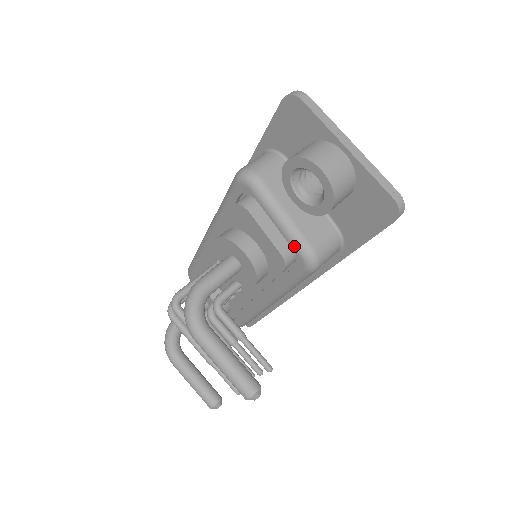
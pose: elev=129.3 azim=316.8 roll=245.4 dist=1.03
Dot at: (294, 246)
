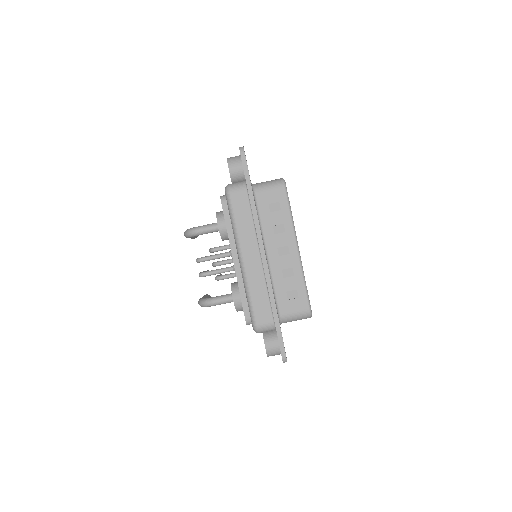
Dot at: occluded
